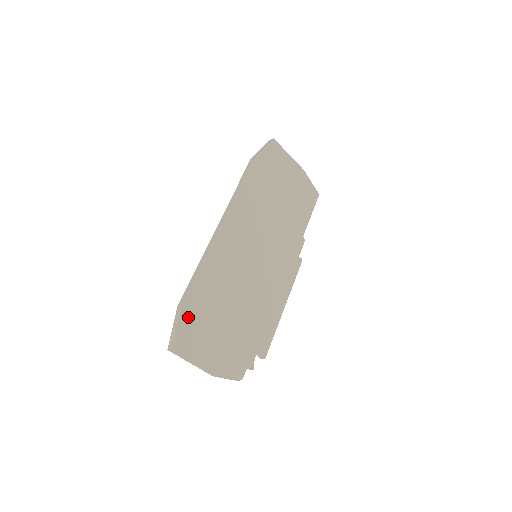
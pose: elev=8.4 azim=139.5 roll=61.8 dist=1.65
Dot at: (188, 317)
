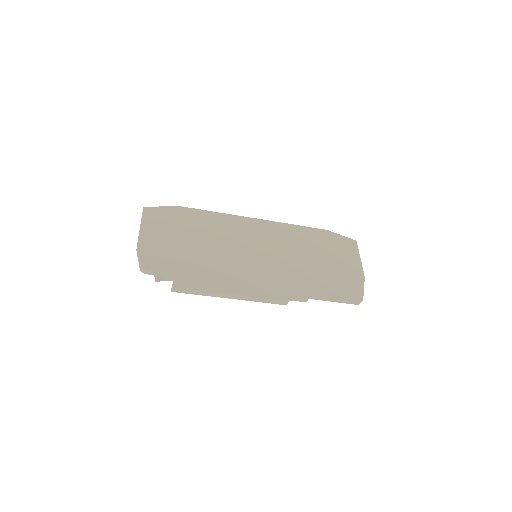
Dot at: (173, 212)
